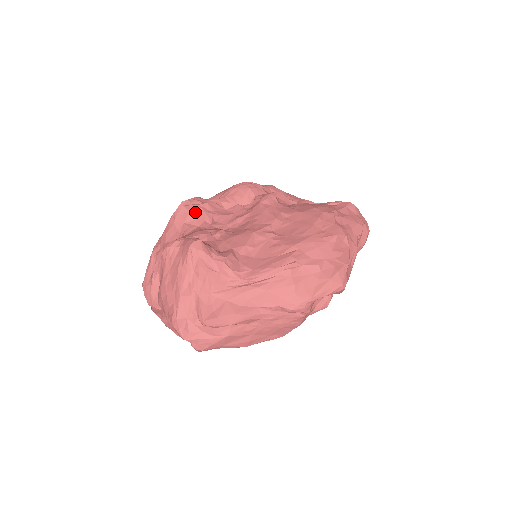
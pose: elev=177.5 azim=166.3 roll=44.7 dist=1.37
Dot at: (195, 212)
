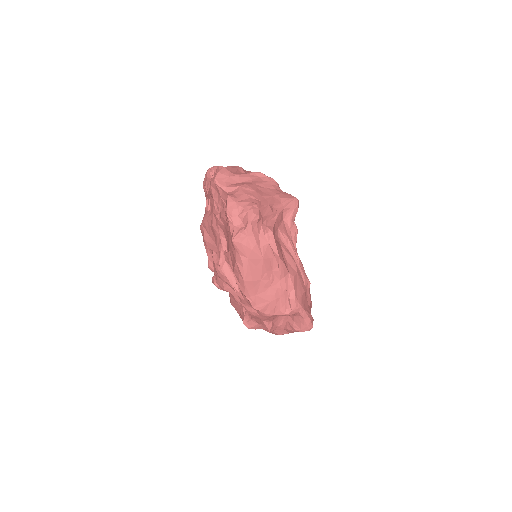
Dot at: occluded
